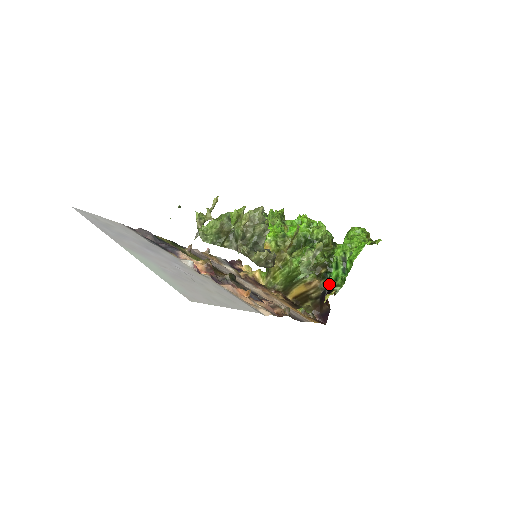
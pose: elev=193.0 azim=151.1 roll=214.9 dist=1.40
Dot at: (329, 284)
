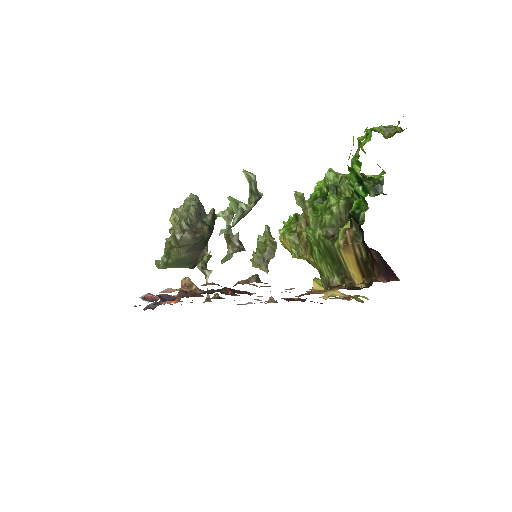
Dot at: (355, 221)
